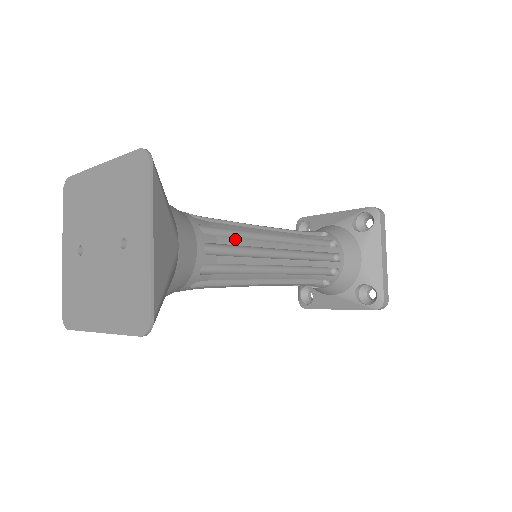
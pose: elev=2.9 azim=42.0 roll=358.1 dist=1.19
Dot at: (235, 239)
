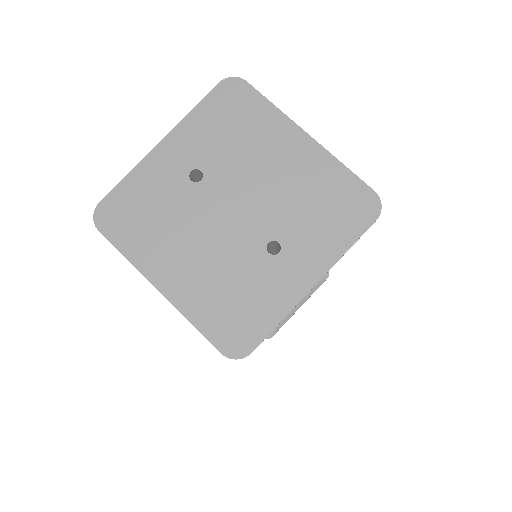
Dot at: occluded
